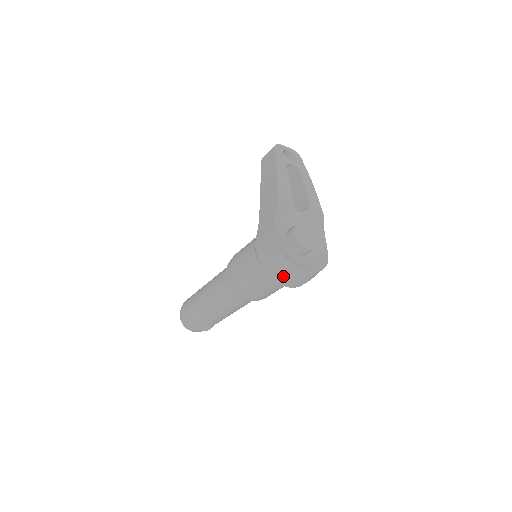
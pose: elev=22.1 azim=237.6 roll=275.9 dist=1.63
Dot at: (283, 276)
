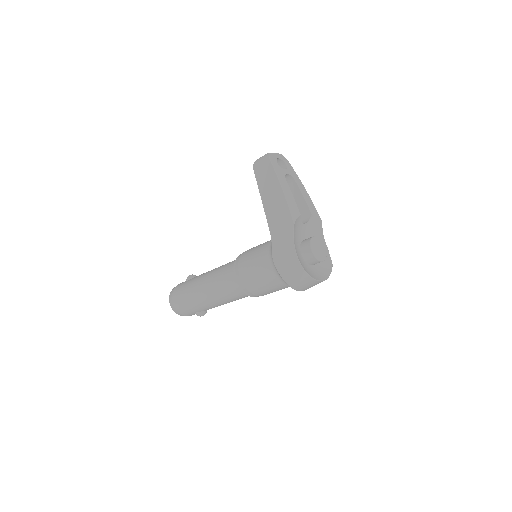
Dot at: (304, 287)
